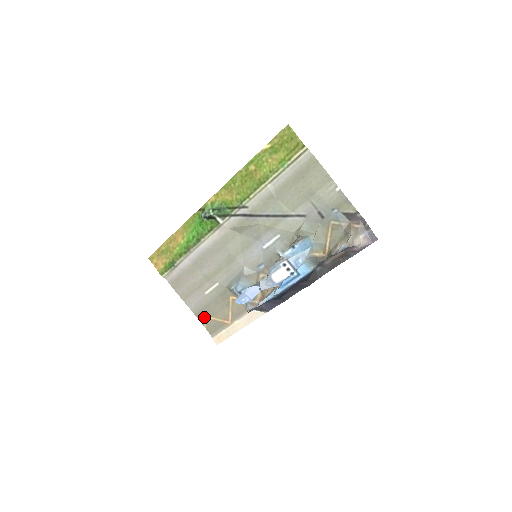
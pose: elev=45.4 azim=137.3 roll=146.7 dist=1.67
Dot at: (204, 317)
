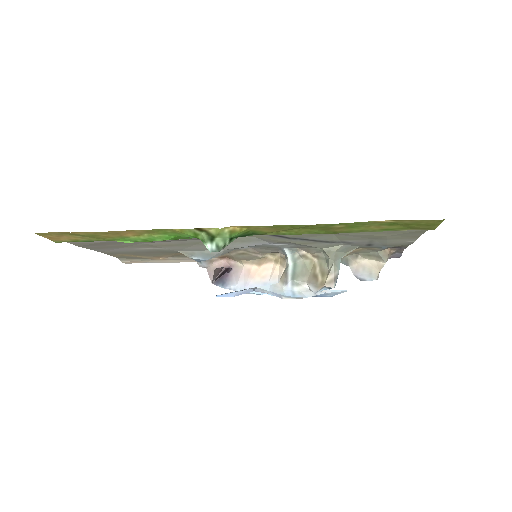
Dot at: (119, 255)
